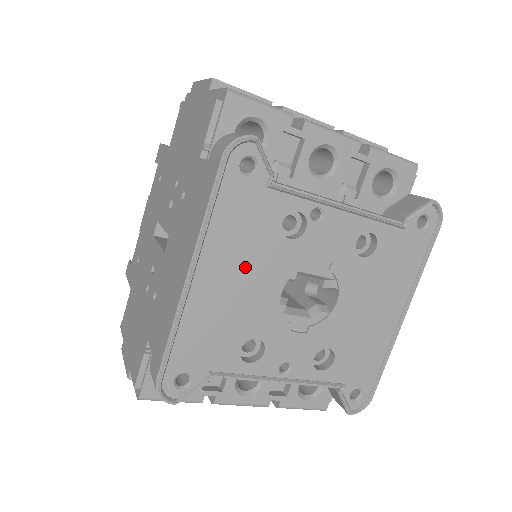
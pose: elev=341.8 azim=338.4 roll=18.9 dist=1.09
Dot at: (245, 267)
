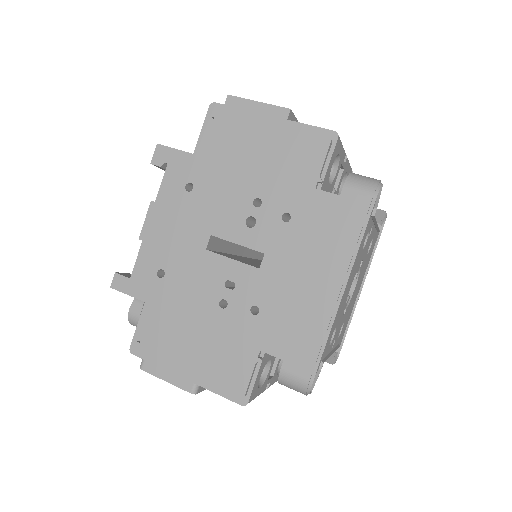
Dot at: (351, 276)
